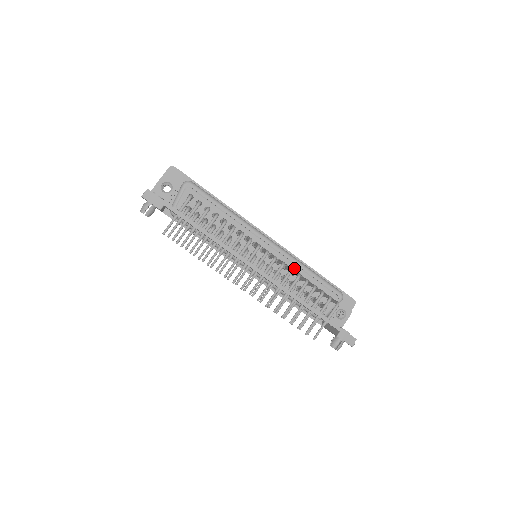
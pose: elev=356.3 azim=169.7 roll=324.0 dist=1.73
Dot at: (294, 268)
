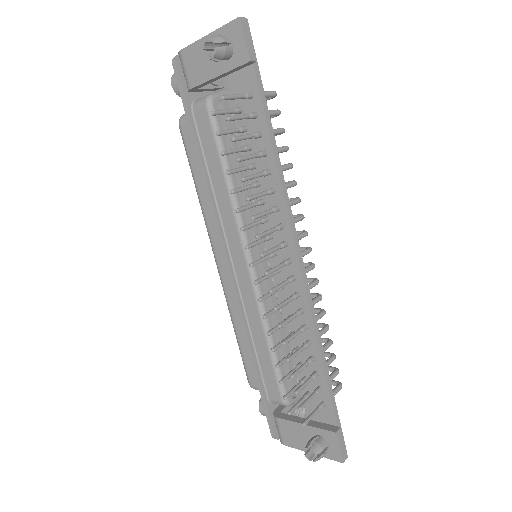
Dot at: occluded
